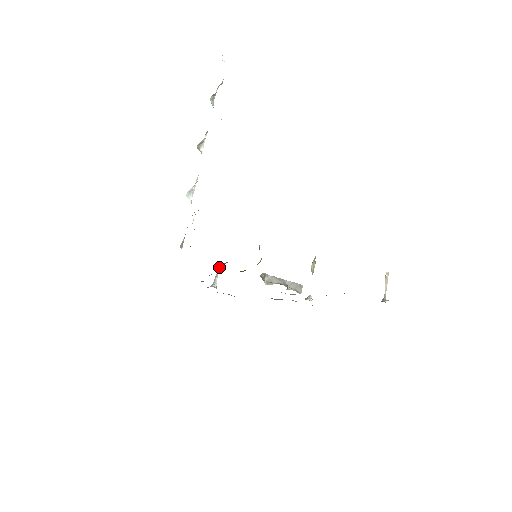
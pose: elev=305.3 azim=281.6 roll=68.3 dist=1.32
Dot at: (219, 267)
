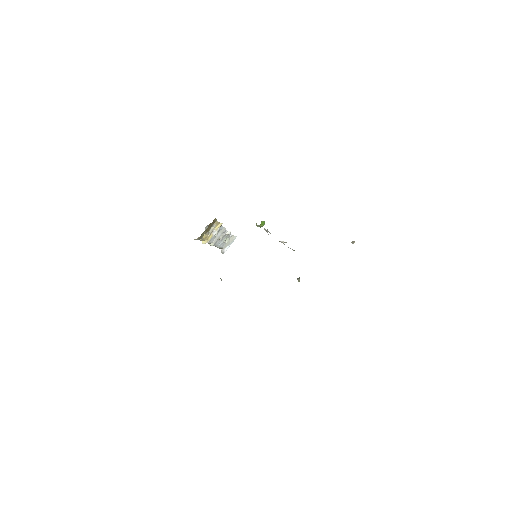
Dot at: occluded
